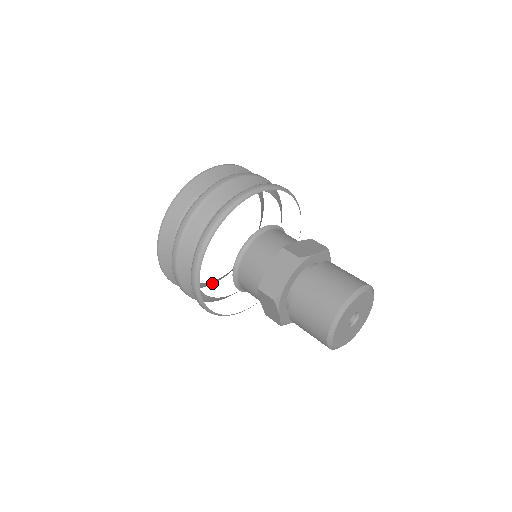
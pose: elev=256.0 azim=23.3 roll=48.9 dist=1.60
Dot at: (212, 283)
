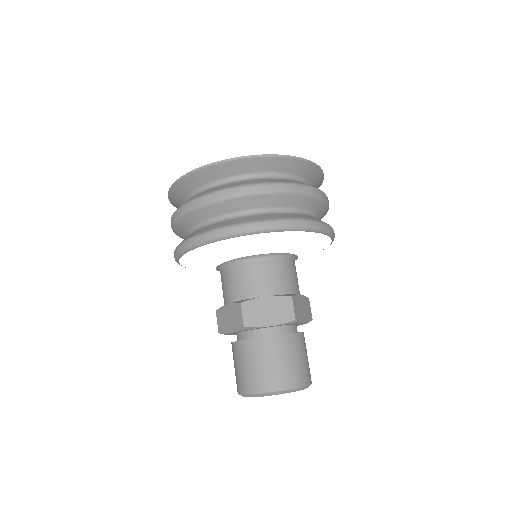
Dot at: occluded
